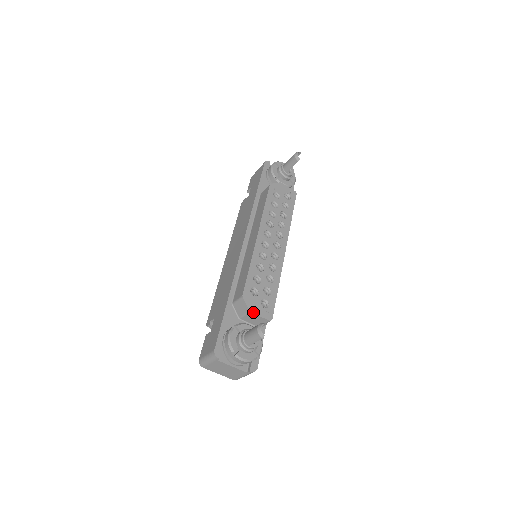
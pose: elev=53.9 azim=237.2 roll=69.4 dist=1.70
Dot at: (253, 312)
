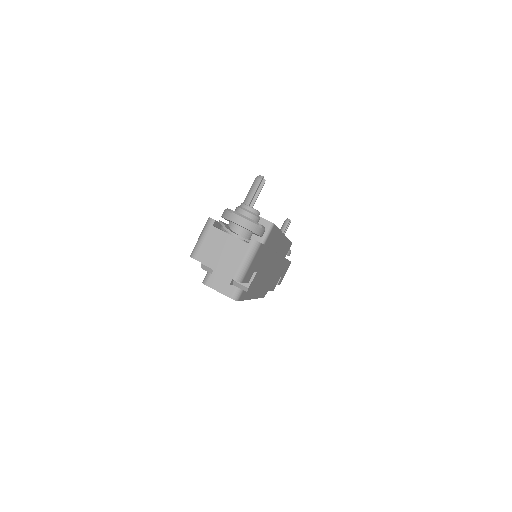
Dot at: occluded
